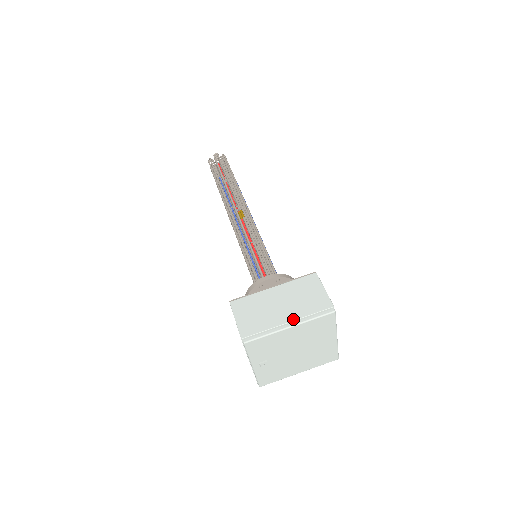
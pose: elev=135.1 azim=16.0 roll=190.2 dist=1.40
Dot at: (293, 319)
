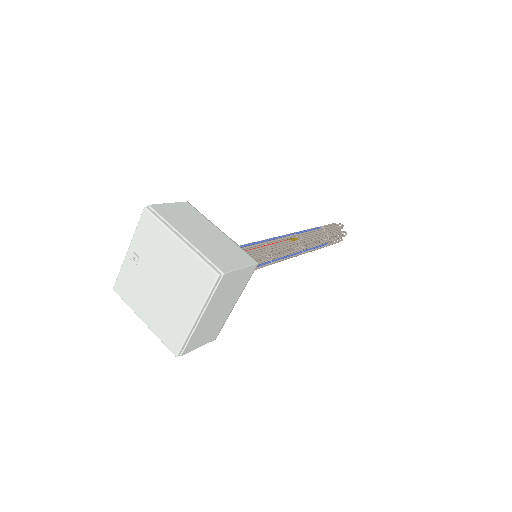
Dot at: (191, 241)
